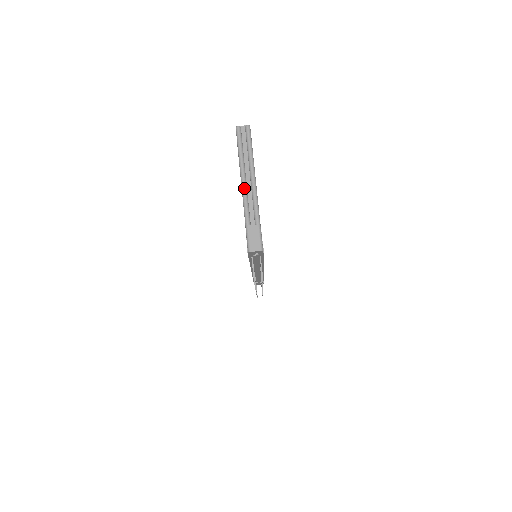
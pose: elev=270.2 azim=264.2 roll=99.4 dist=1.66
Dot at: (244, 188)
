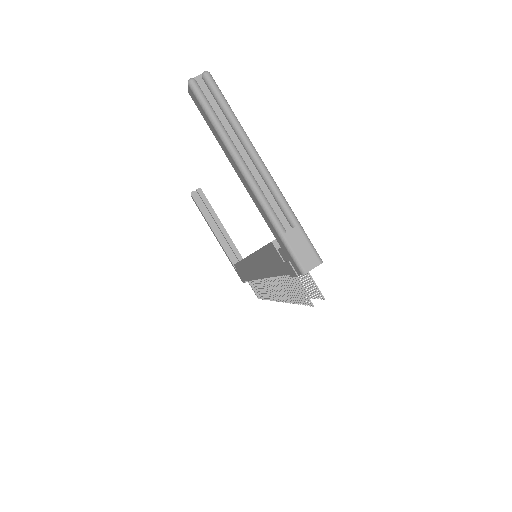
Dot at: (249, 177)
